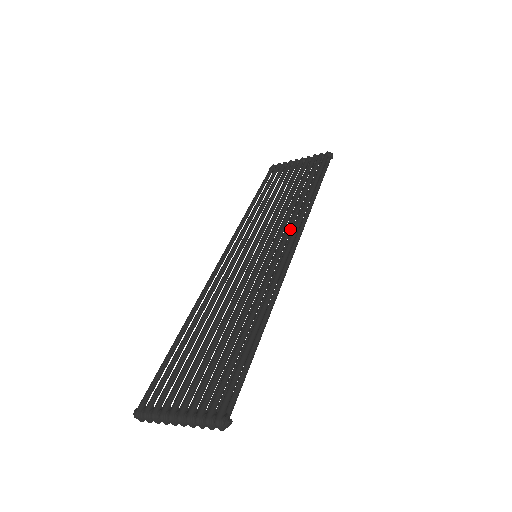
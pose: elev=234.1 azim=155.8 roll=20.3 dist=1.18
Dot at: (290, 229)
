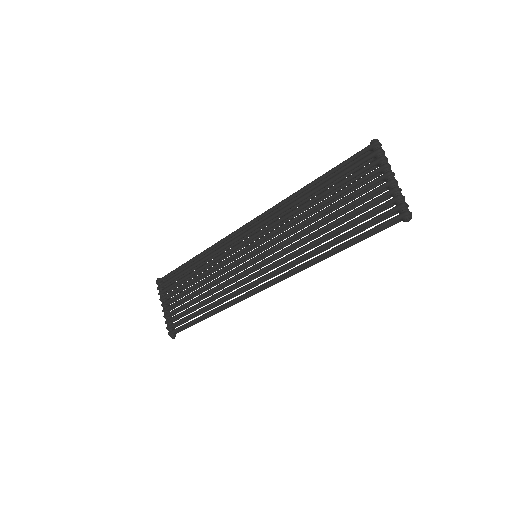
Dot at: occluded
